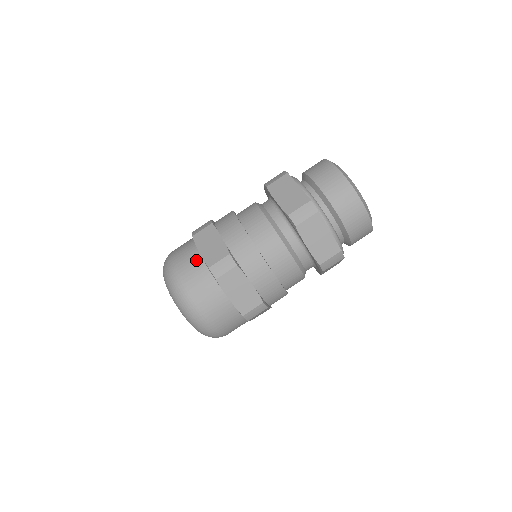
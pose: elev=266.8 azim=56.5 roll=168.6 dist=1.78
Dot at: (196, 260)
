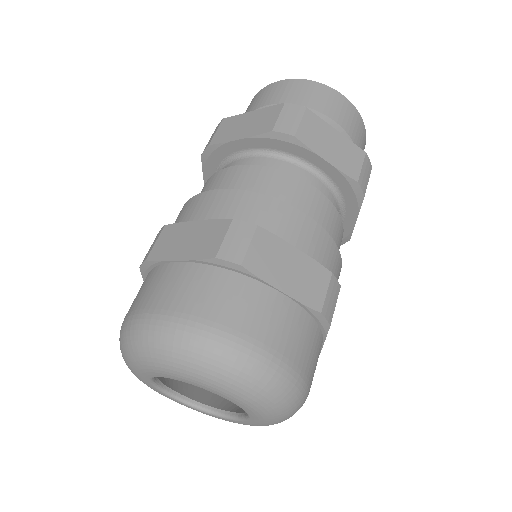
Dot at: occluded
